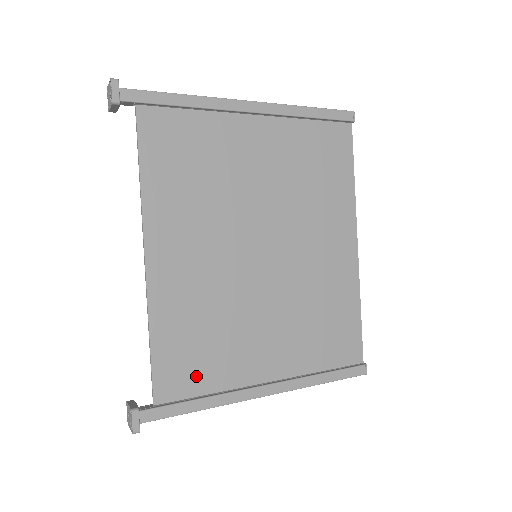
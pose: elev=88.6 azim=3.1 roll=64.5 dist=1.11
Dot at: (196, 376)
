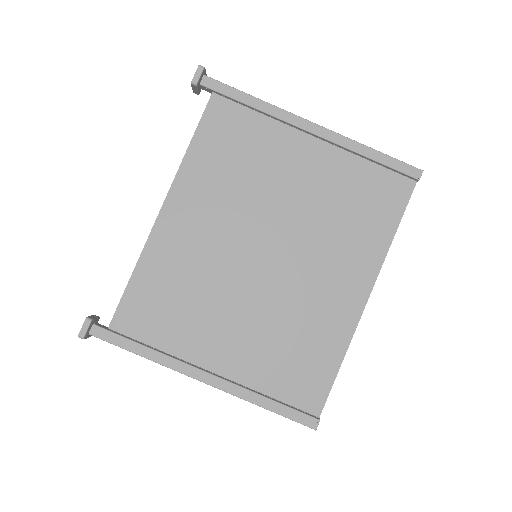
Dot at: (153, 326)
